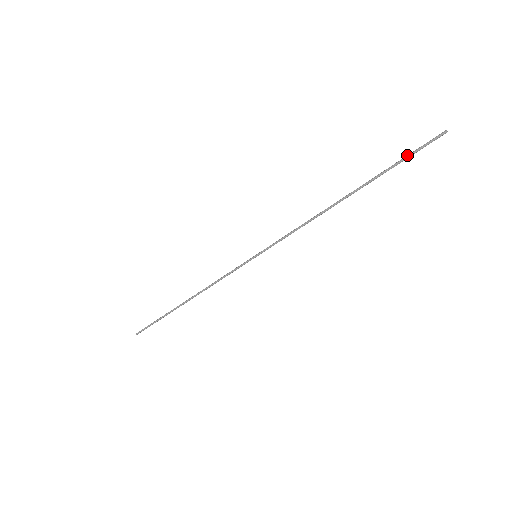
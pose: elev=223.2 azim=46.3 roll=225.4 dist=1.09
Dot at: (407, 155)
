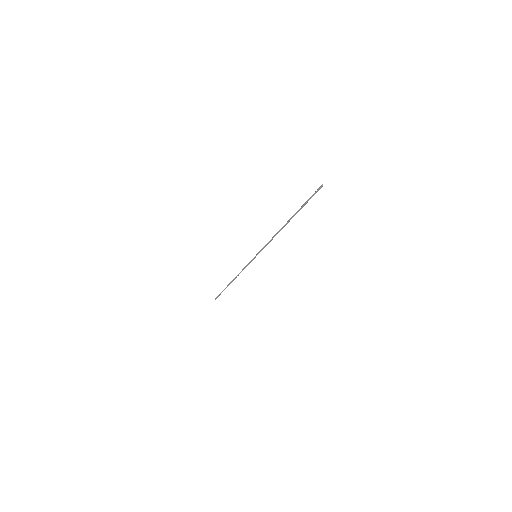
Dot at: (308, 200)
